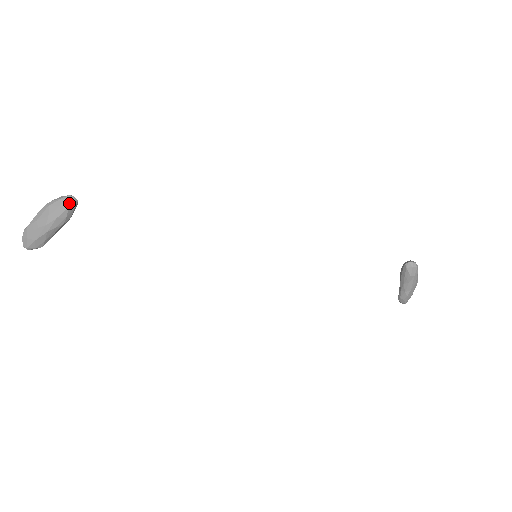
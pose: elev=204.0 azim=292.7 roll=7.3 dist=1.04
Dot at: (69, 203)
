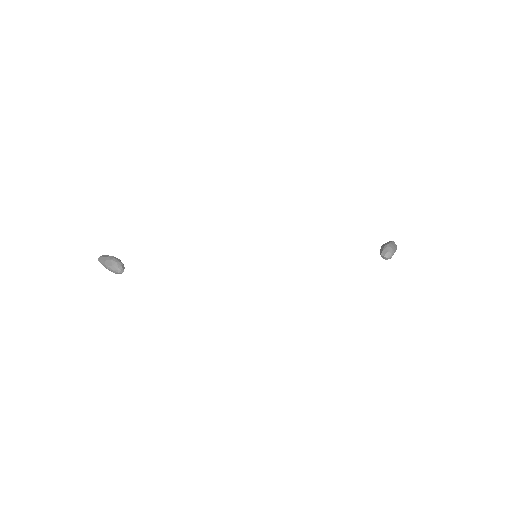
Dot at: occluded
